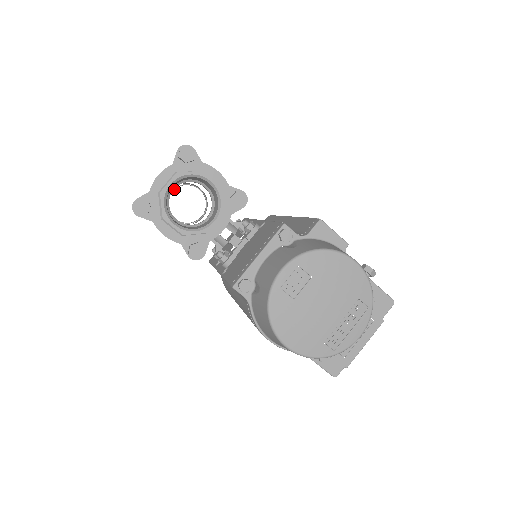
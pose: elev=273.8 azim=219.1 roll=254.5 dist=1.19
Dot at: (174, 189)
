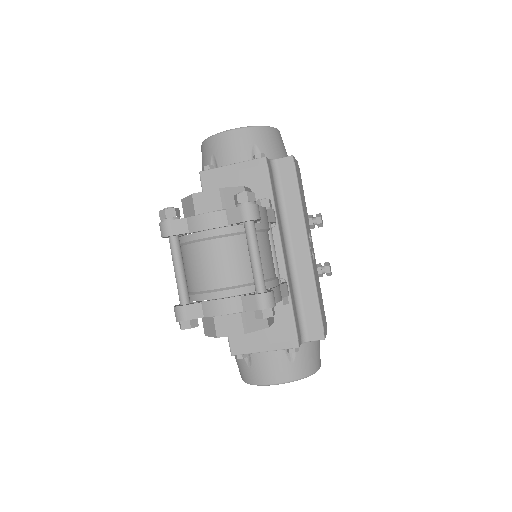
Dot at: occluded
